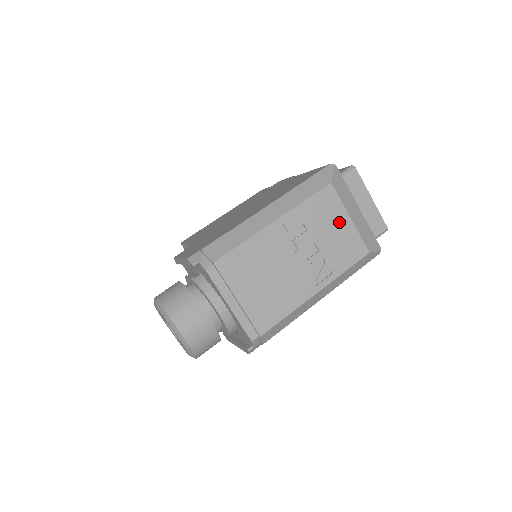
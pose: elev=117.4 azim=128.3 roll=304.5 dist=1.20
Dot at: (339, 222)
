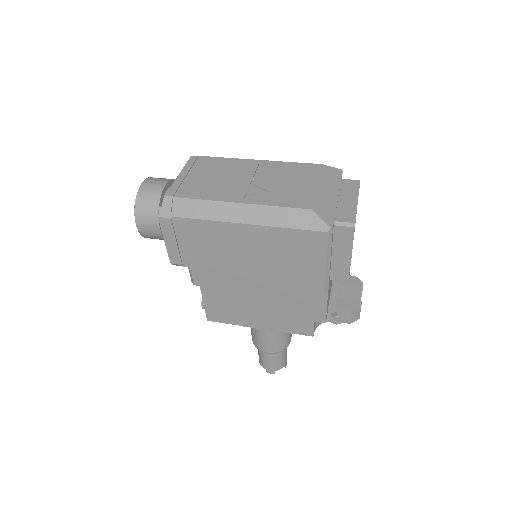
Dot at: (305, 182)
